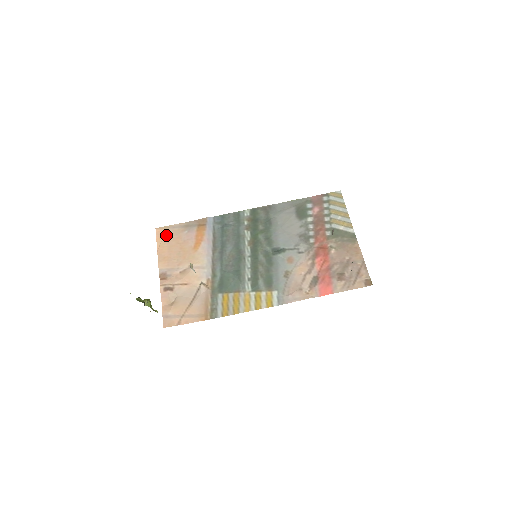
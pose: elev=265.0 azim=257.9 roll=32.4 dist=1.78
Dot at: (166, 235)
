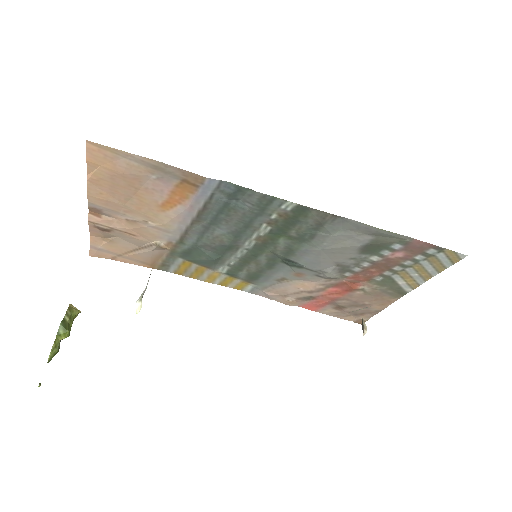
Dot at: (109, 164)
